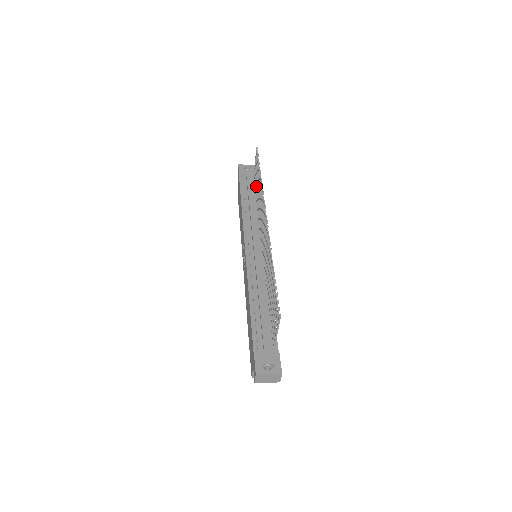
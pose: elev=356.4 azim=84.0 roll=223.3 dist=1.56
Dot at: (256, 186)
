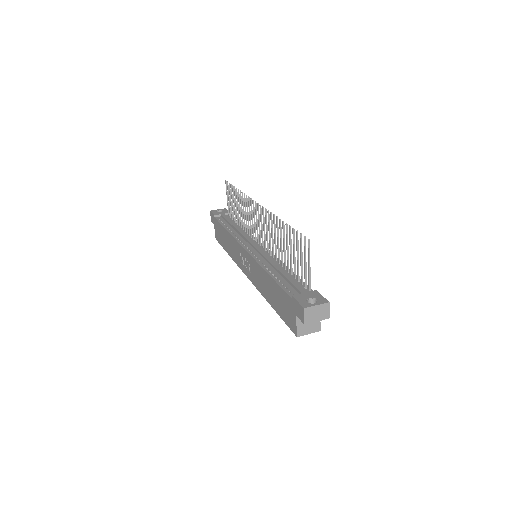
Dot at: (234, 212)
